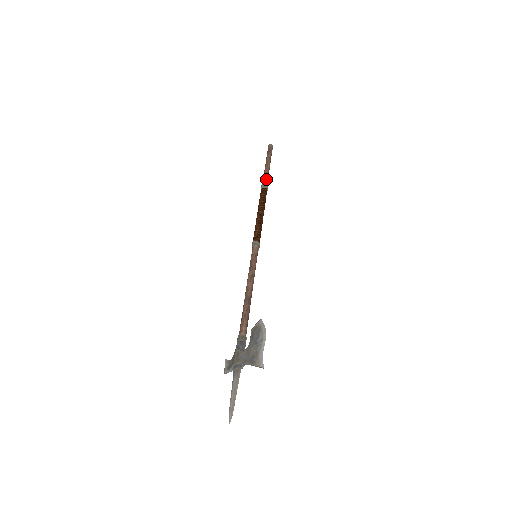
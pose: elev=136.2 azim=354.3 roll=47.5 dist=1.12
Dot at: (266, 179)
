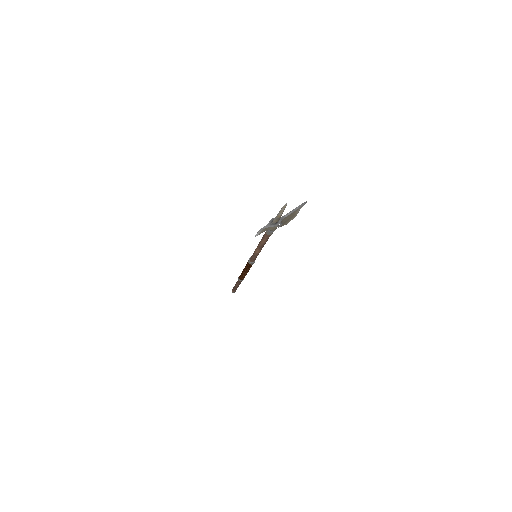
Dot at: occluded
